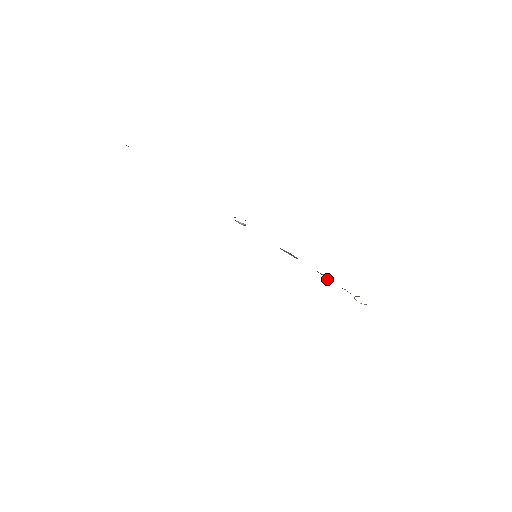
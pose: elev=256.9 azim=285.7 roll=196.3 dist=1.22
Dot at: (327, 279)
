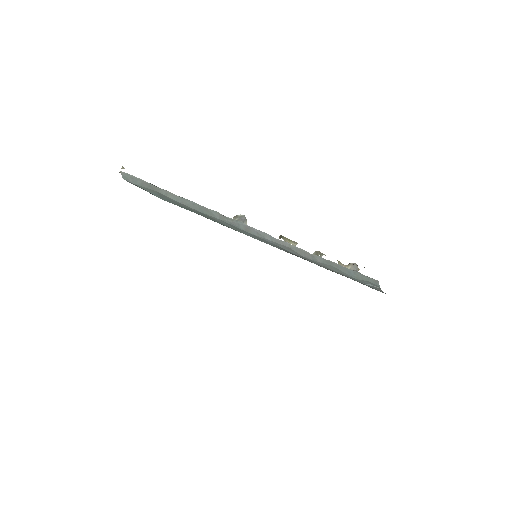
Dot at: (324, 254)
